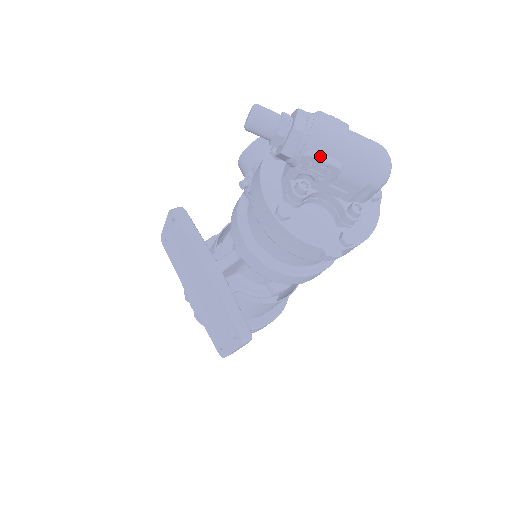
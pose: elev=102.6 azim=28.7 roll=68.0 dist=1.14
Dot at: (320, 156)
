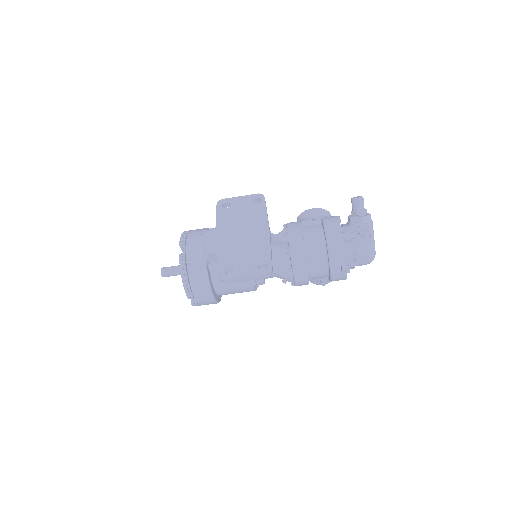
Dot at: (371, 231)
